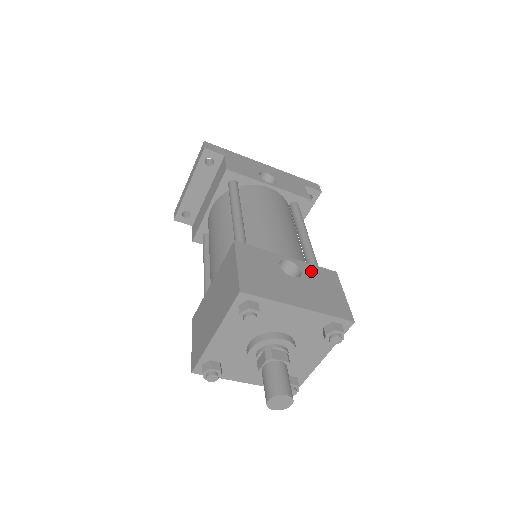
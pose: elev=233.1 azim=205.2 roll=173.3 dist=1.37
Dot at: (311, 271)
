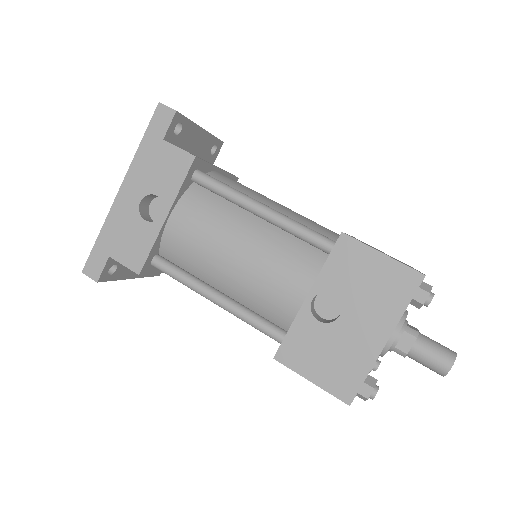
Dot at: (335, 277)
